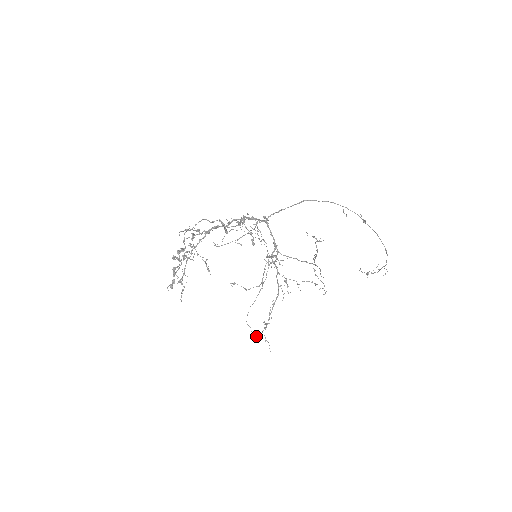
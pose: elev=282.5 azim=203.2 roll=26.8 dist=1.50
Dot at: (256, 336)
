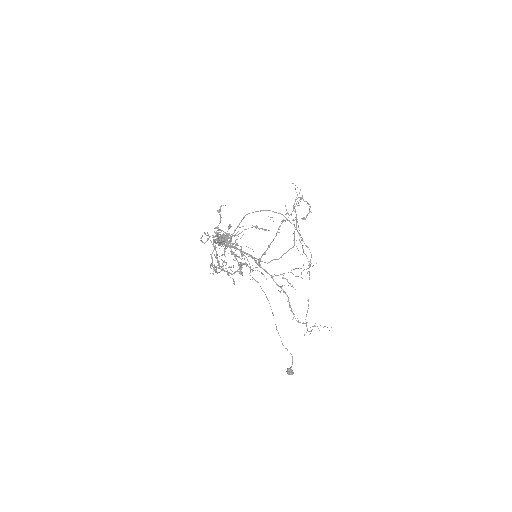
Dot at: (292, 372)
